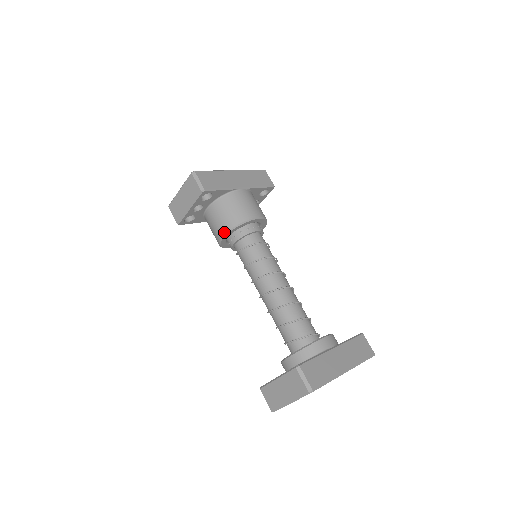
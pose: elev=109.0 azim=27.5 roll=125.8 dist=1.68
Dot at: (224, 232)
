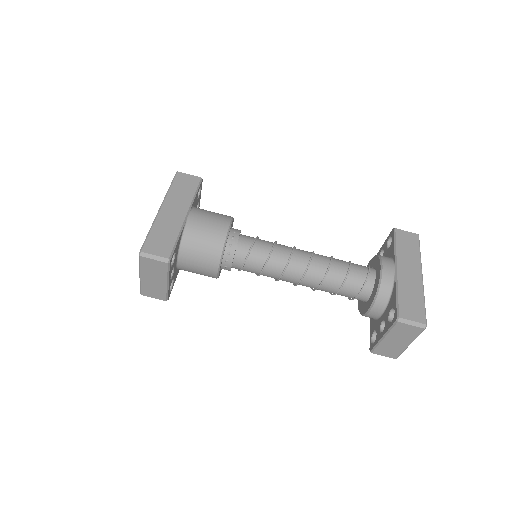
Dot at: (216, 269)
